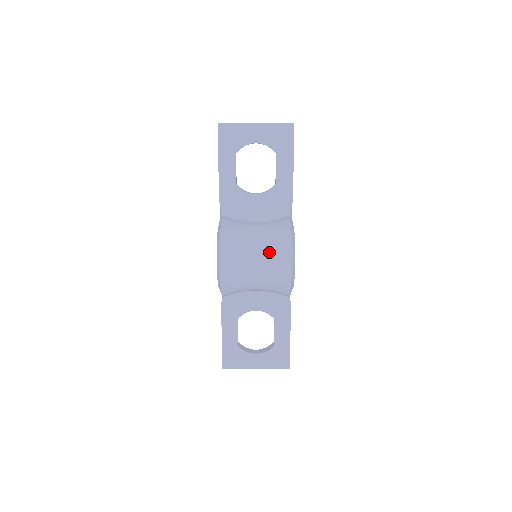
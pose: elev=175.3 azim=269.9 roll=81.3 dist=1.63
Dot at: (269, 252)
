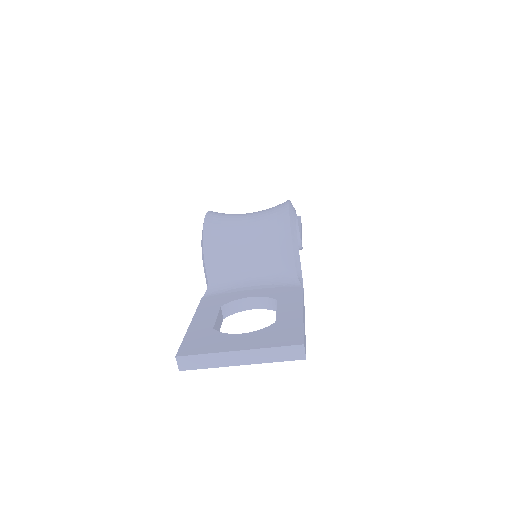
Dot at: occluded
